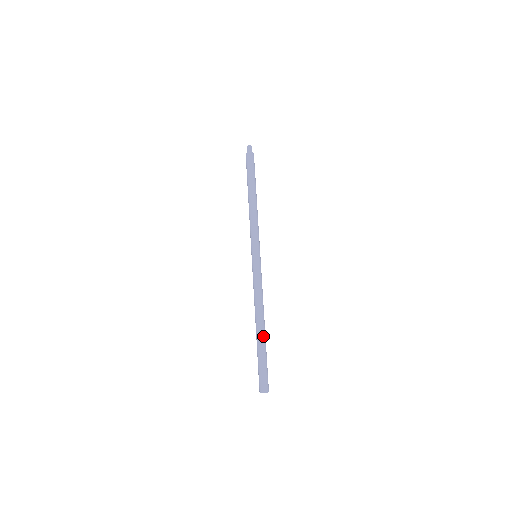
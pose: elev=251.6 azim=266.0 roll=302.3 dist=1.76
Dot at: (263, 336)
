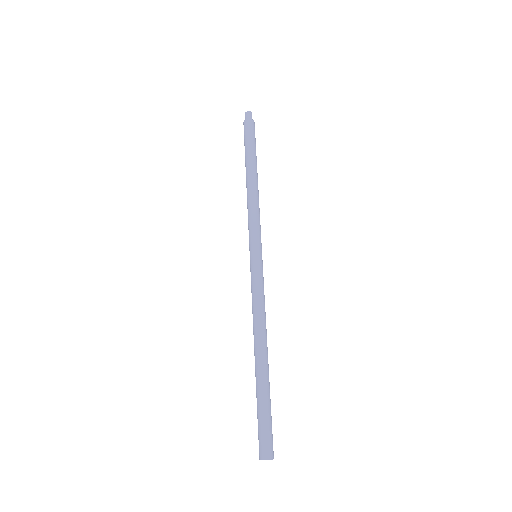
Dot at: (260, 372)
